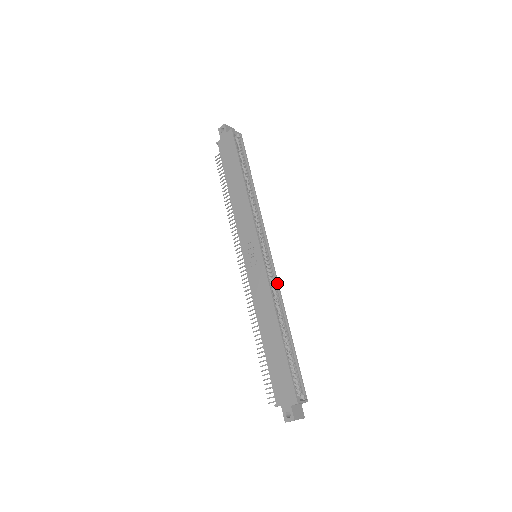
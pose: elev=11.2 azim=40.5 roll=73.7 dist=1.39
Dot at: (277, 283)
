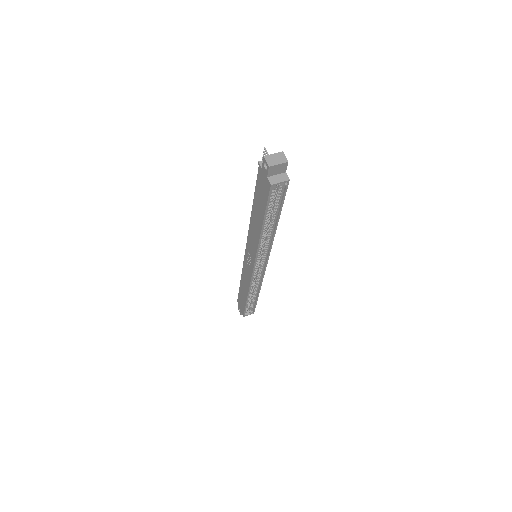
Dot at: (262, 279)
